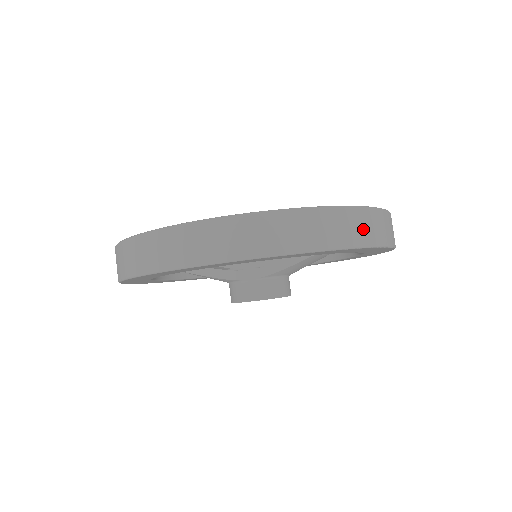
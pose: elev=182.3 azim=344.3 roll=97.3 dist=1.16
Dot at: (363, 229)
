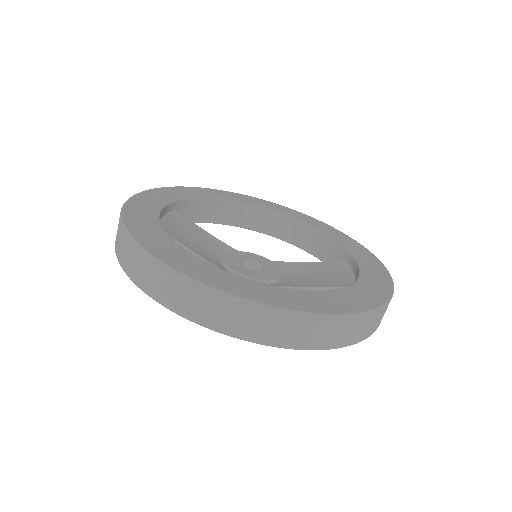
Dot at: (374, 324)
